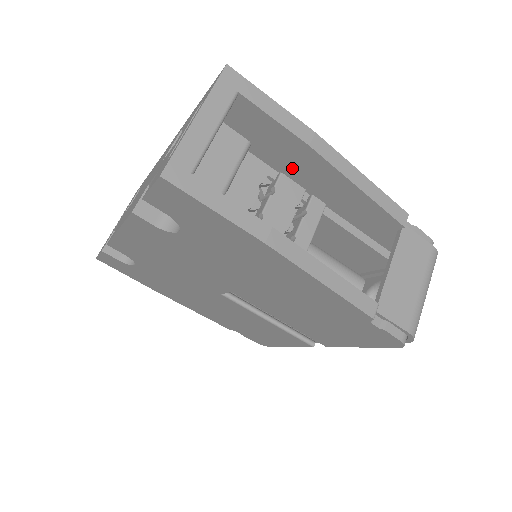
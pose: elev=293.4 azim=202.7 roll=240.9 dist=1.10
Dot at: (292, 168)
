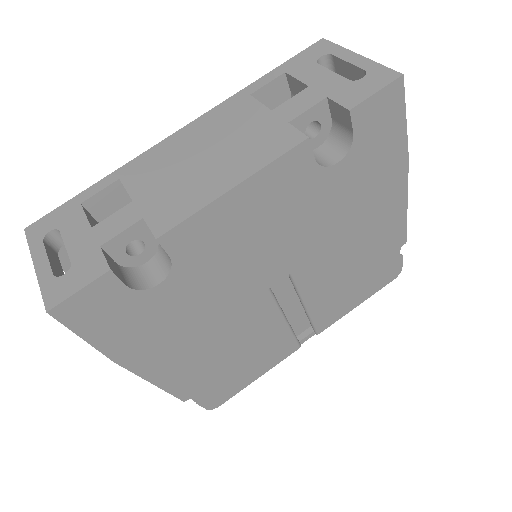
Dot at: occluded
